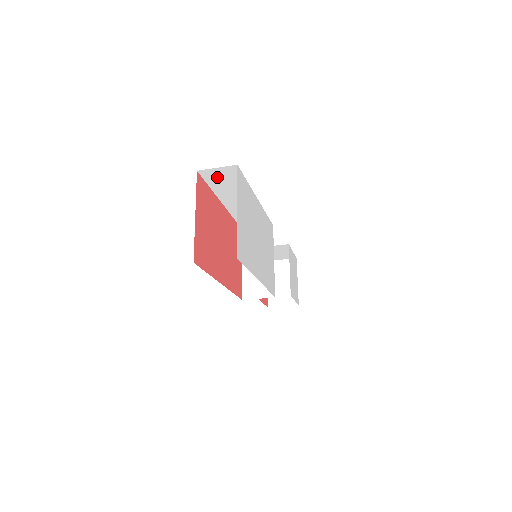
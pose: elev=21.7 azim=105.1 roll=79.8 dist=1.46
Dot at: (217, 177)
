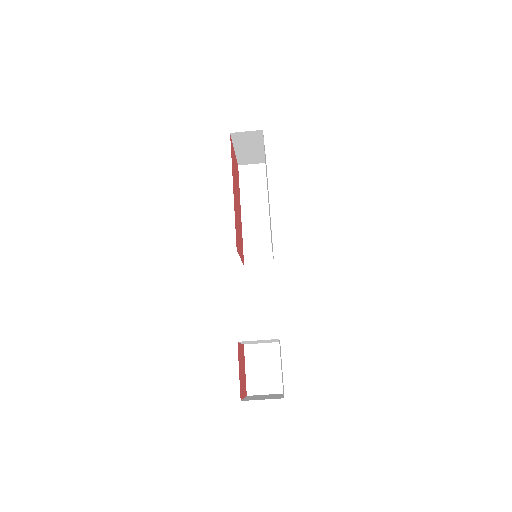
Dot at: (249, 176)
